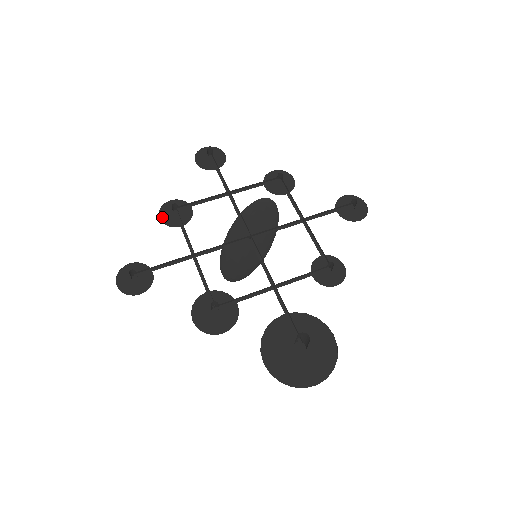
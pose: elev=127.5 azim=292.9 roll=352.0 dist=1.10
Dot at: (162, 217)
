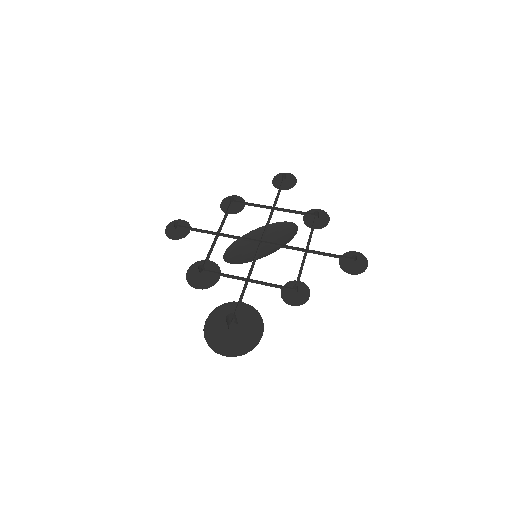
Dot at: (223, 203)
